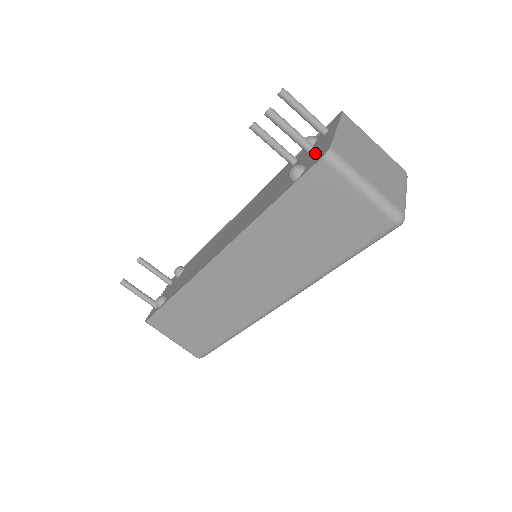
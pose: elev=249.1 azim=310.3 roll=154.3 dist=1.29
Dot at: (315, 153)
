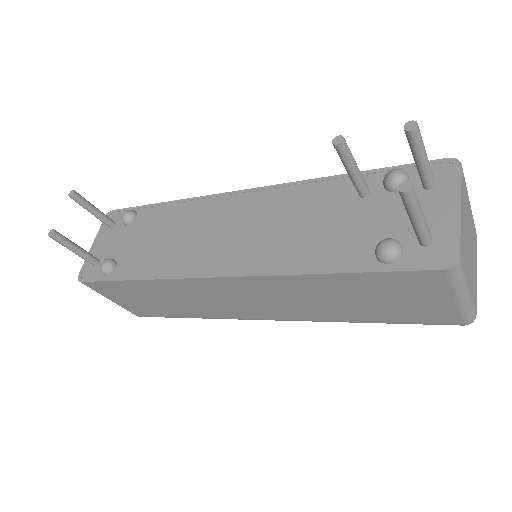
Dot at: (428, 243)
